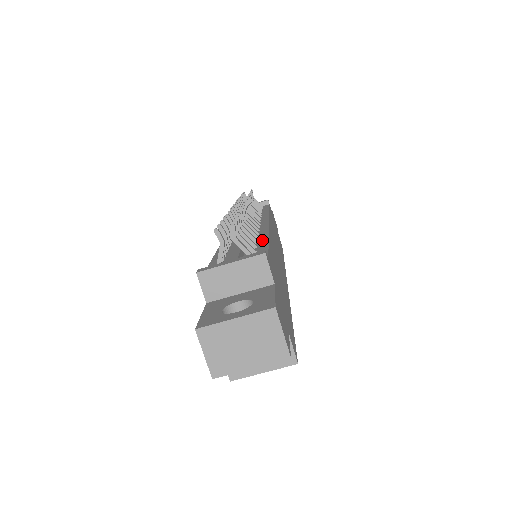
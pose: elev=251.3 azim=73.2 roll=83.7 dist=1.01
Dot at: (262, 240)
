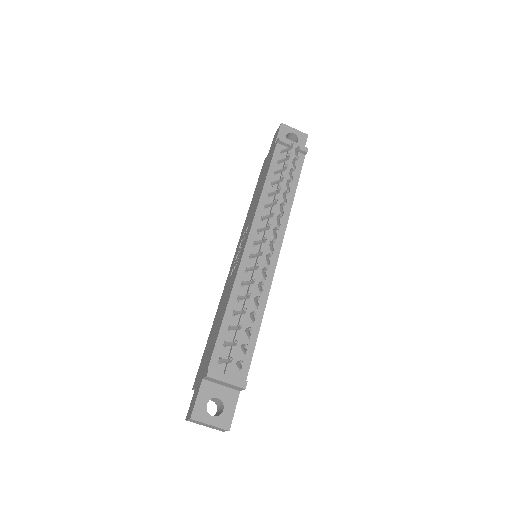
Dot at: (258, 320)
